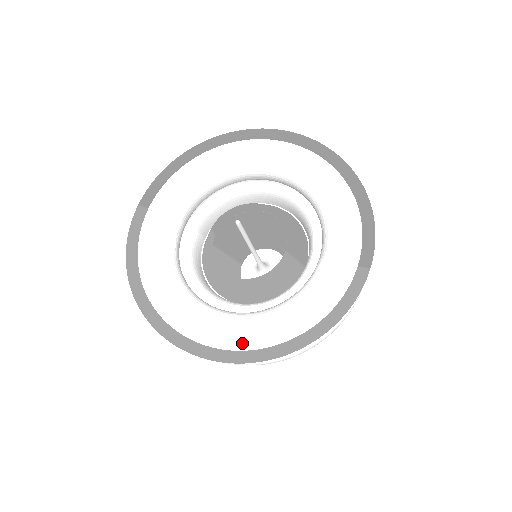
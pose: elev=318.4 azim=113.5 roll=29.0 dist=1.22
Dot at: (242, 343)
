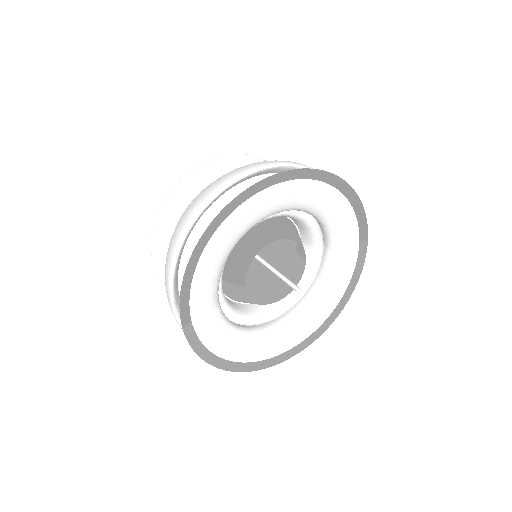
Dot at: (312, 330)
